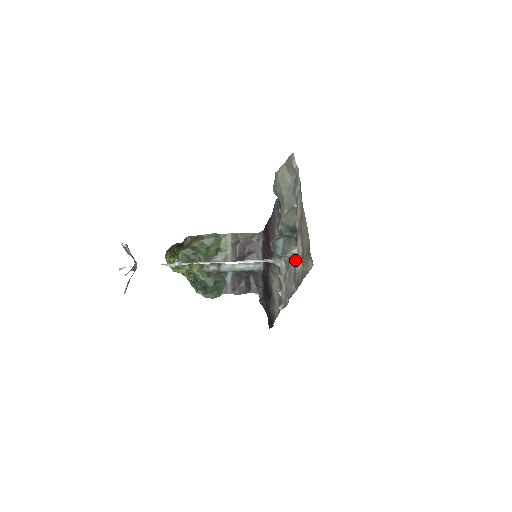
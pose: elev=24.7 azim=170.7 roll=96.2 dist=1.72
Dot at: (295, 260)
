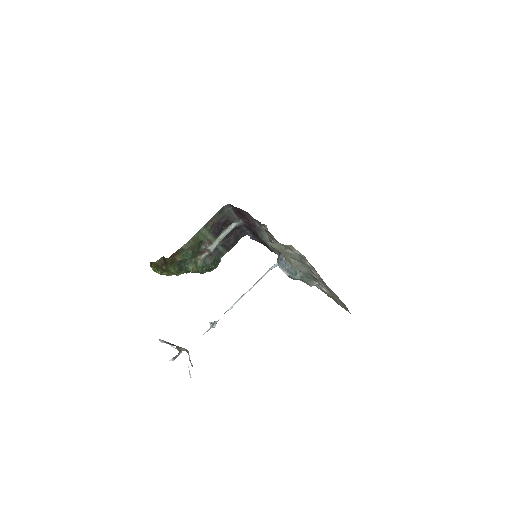
Dot at: (318, 284)
